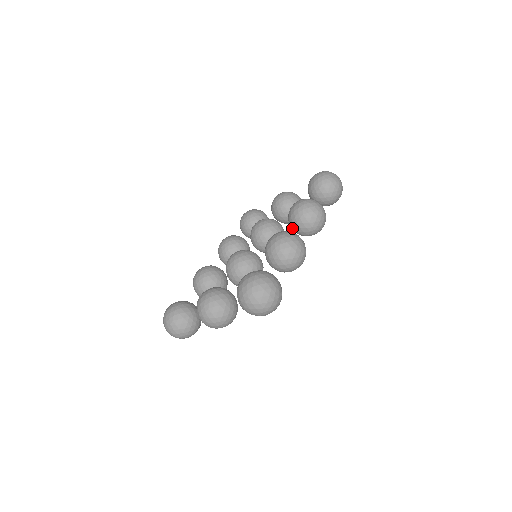
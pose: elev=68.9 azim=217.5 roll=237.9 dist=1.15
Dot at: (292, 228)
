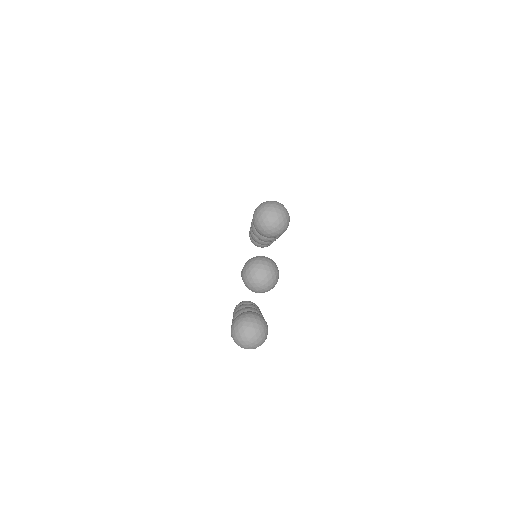
Dot at: occluded
